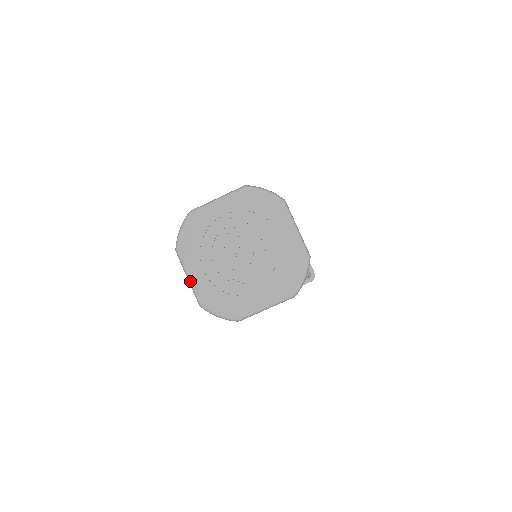
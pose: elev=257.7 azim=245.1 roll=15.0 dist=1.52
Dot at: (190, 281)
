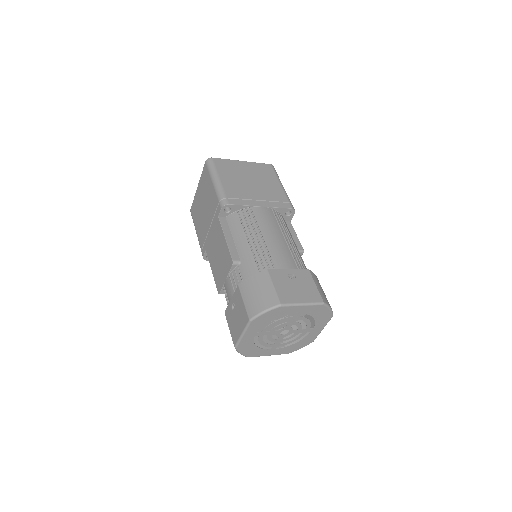
Dot at: occluded
